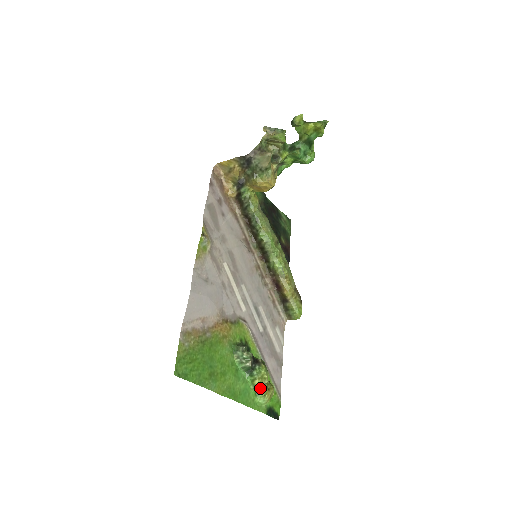
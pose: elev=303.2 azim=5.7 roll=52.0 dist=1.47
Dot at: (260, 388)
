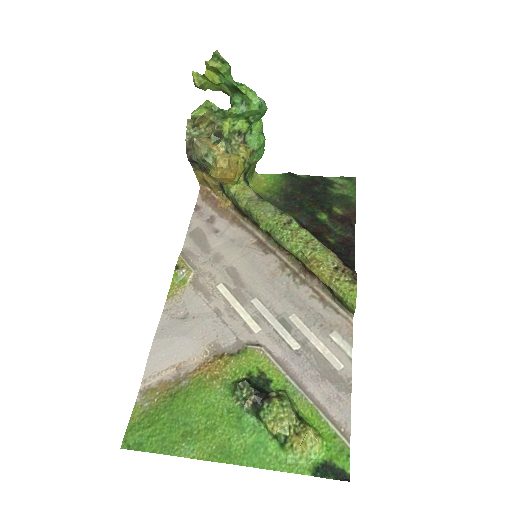
Dot at: (279, 436)
